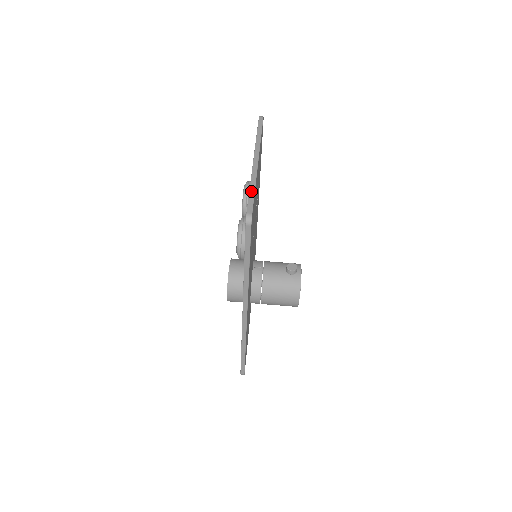
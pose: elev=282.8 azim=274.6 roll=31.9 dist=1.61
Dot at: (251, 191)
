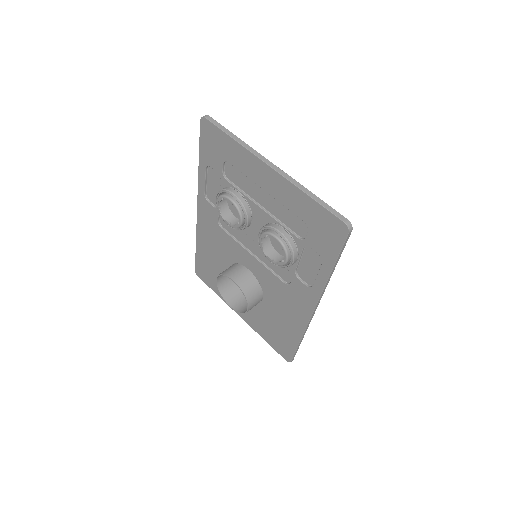
Dot at: (316, 199)
